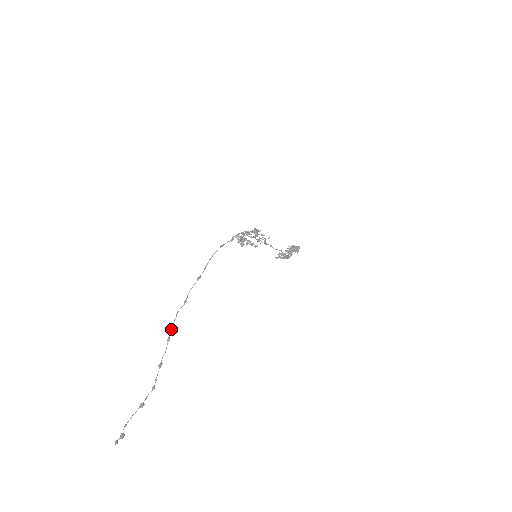
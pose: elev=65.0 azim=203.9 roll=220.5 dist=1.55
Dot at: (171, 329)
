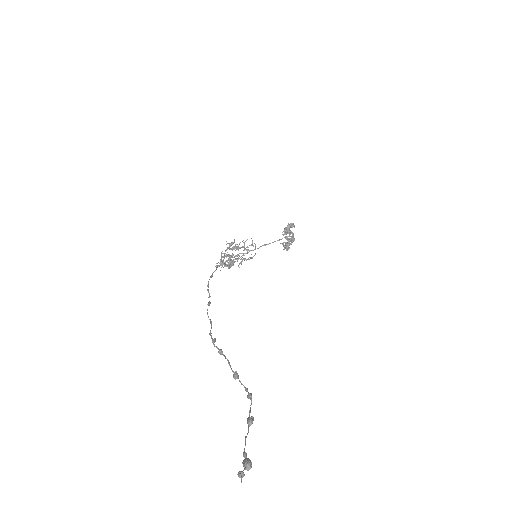
Dot at: (213, 344)
